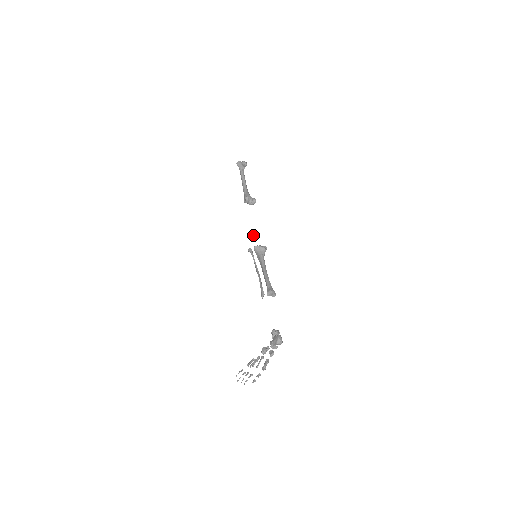
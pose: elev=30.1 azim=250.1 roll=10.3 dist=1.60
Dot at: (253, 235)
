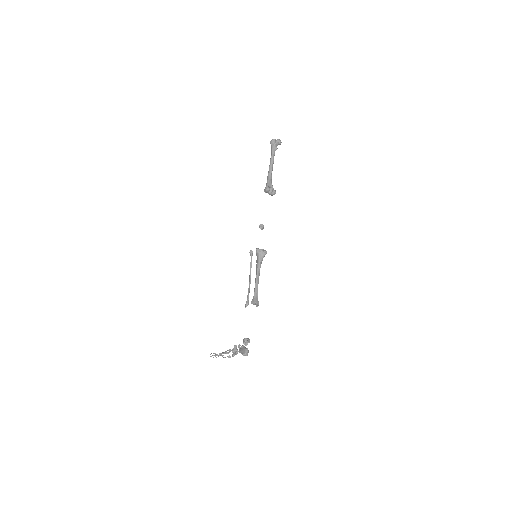
Dot at: (262, 228)
